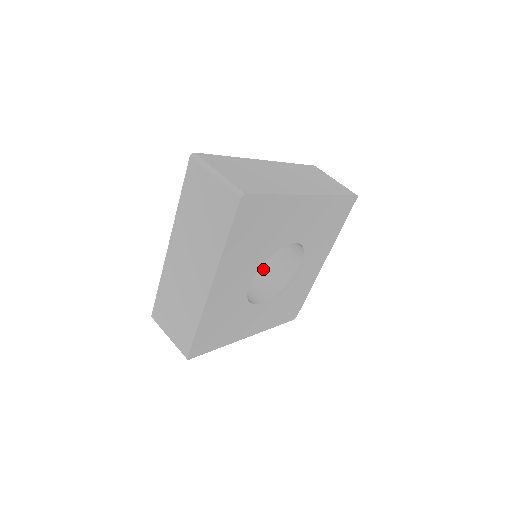
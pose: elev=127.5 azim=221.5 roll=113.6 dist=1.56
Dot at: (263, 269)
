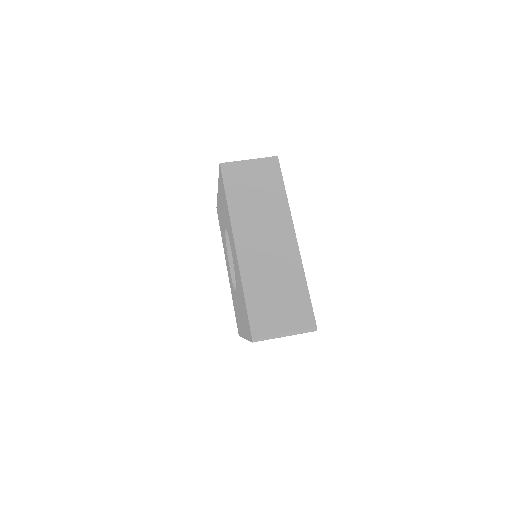
Dot at: occluded
